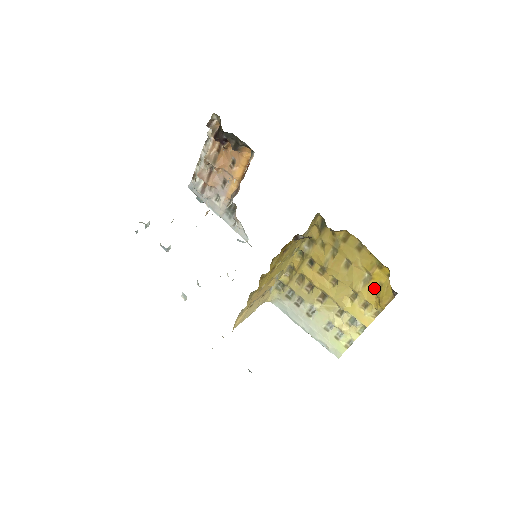
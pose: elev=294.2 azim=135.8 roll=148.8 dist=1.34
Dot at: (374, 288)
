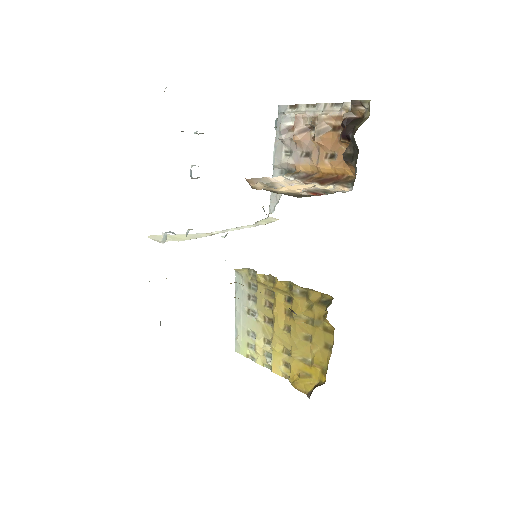
Dot at: (304, 370)
